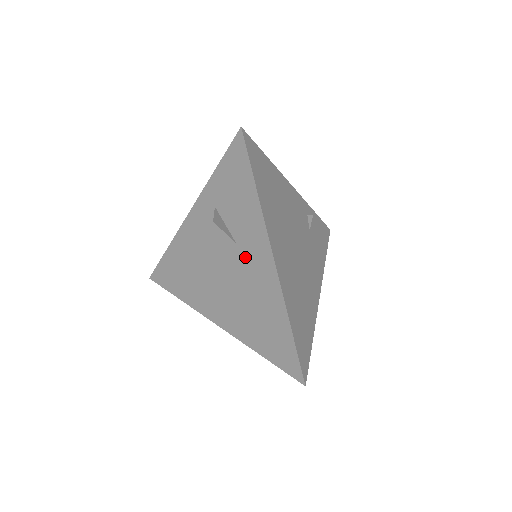
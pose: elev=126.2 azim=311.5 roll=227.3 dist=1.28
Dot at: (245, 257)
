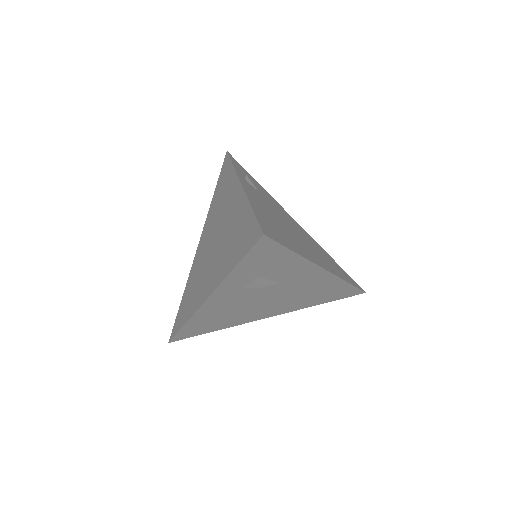
Dot at: (293, 283)
